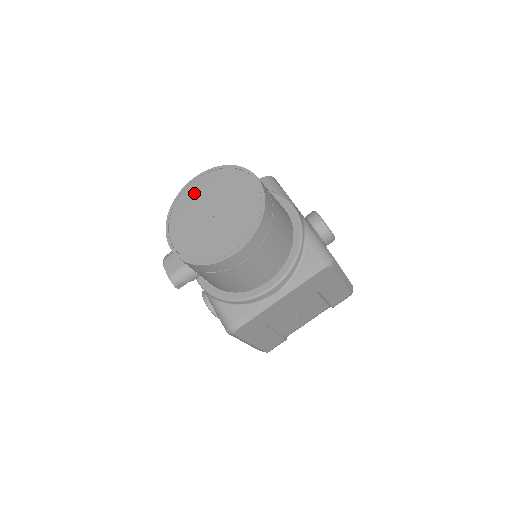
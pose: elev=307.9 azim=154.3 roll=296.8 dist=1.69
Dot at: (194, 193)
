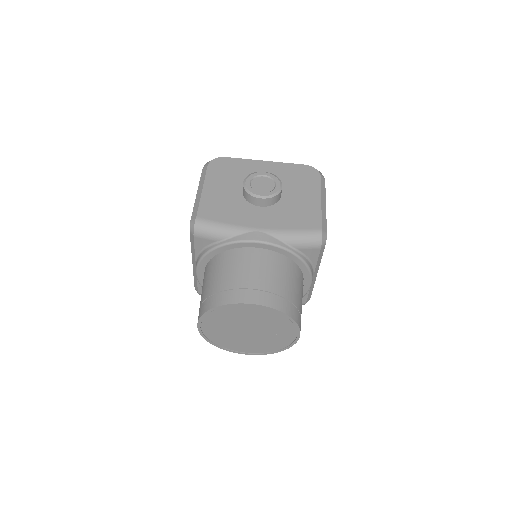
Dot at: (214, 331)
